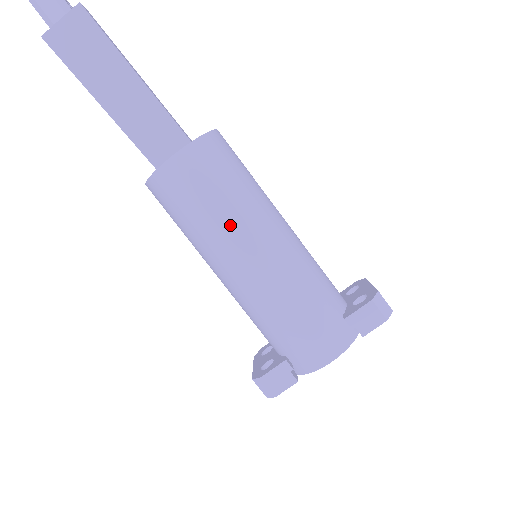
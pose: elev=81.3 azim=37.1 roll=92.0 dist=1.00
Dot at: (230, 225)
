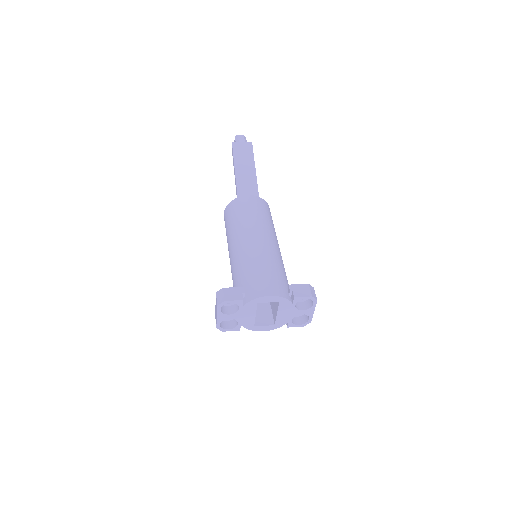
Dot at: (256, 223)
